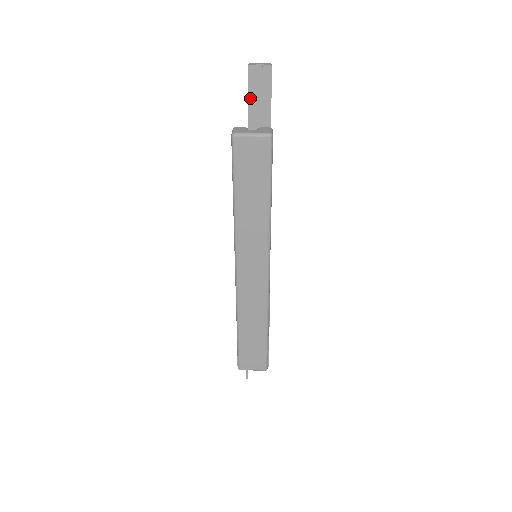
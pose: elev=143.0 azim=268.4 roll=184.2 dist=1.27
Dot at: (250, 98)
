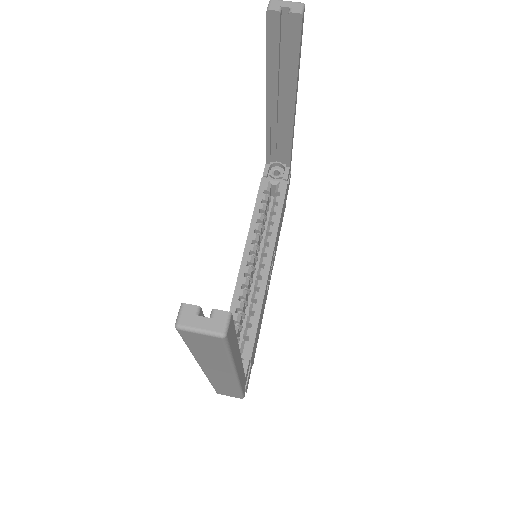
Dot at: (269, 51)
